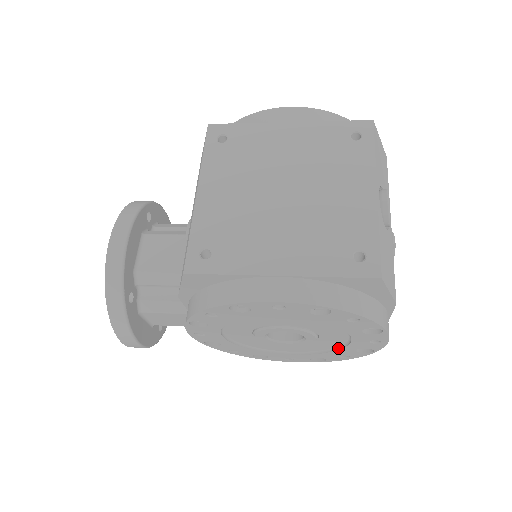
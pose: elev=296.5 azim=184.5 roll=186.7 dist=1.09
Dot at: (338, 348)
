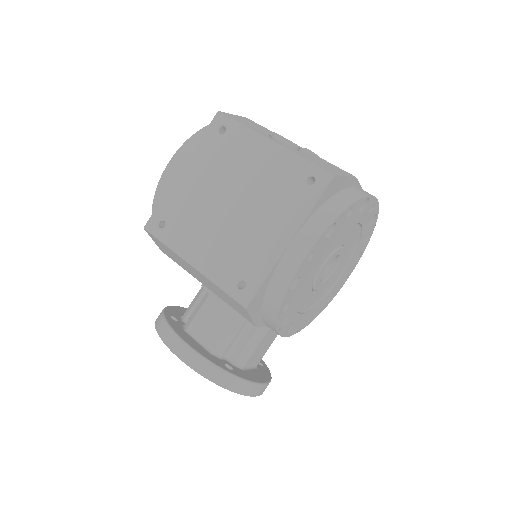
Dot at: (359, 238)
